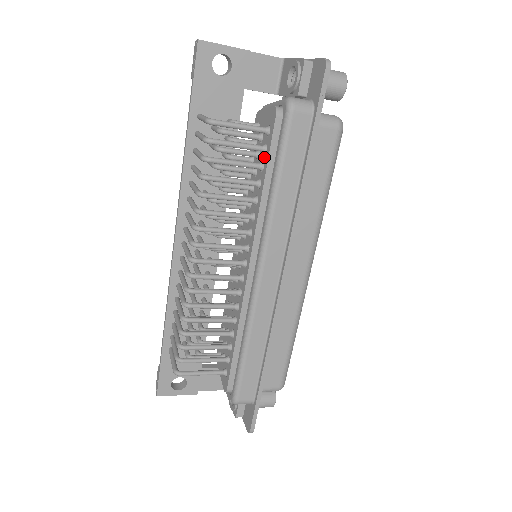
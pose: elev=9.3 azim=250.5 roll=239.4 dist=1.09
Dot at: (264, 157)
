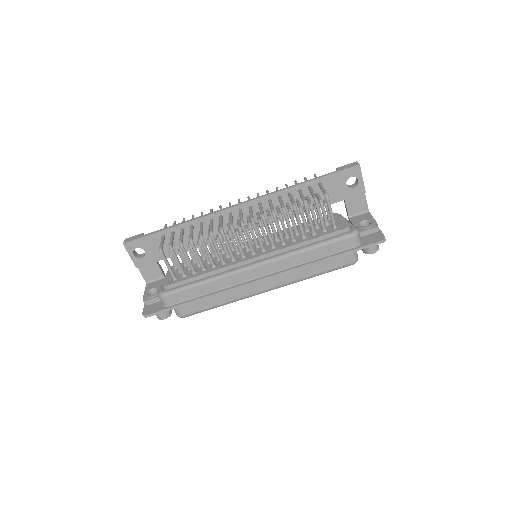
Dot at: (320, 232)
